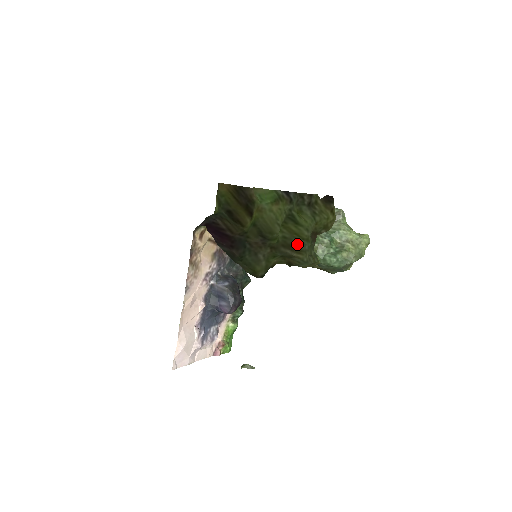
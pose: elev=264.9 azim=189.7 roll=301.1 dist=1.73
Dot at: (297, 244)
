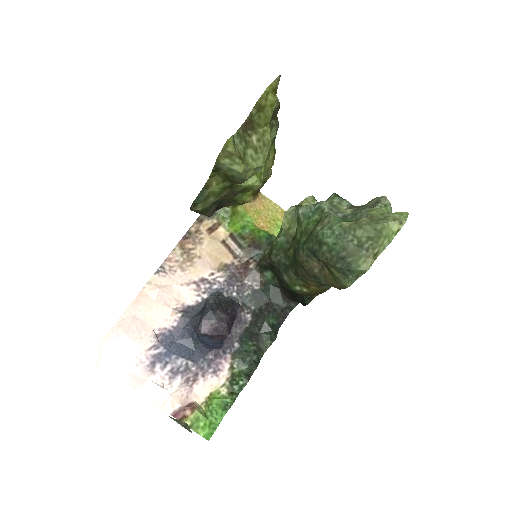
Dot at: occluded
